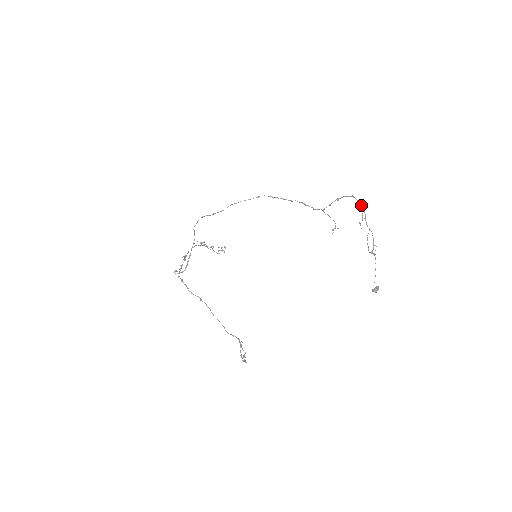
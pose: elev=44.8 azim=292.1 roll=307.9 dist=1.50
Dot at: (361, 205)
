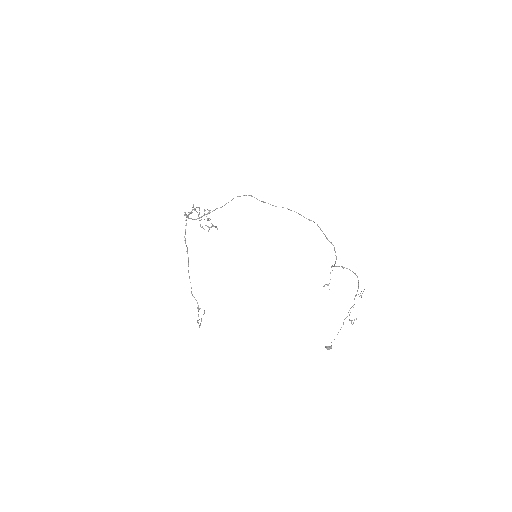
Dot at: occluded
